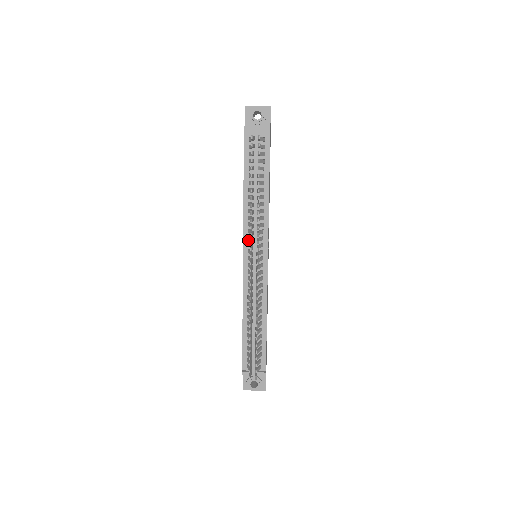
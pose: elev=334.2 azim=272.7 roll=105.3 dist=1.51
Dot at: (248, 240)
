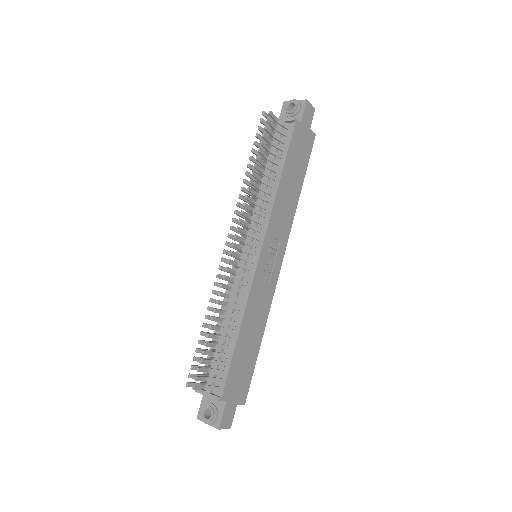
Dot at: (247, 231)
